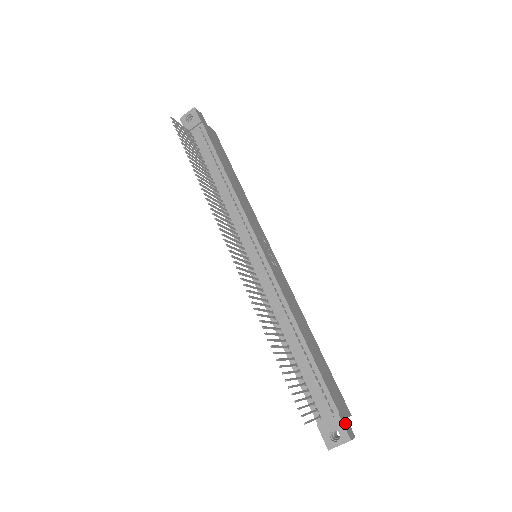
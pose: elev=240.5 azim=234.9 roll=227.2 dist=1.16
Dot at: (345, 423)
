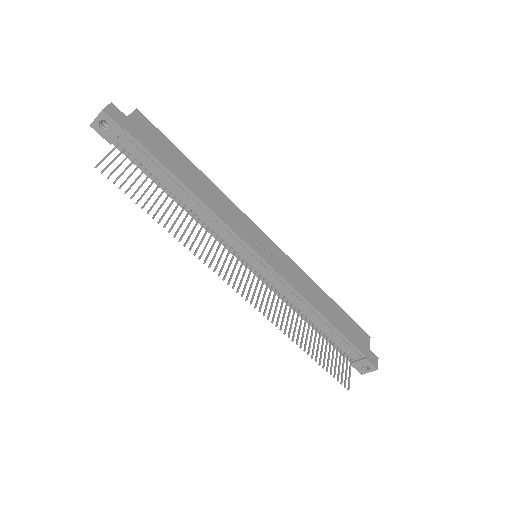
Dot at: (371, 358)
